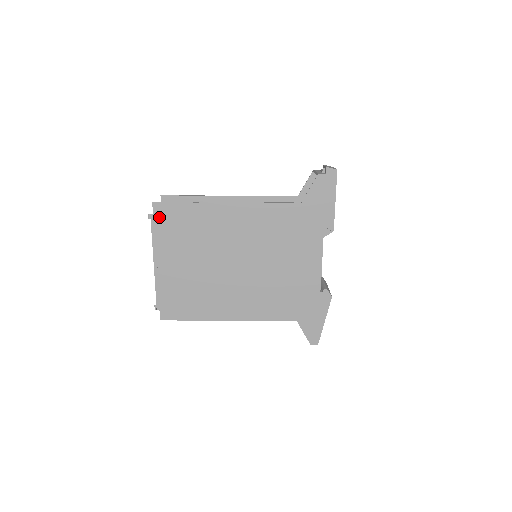
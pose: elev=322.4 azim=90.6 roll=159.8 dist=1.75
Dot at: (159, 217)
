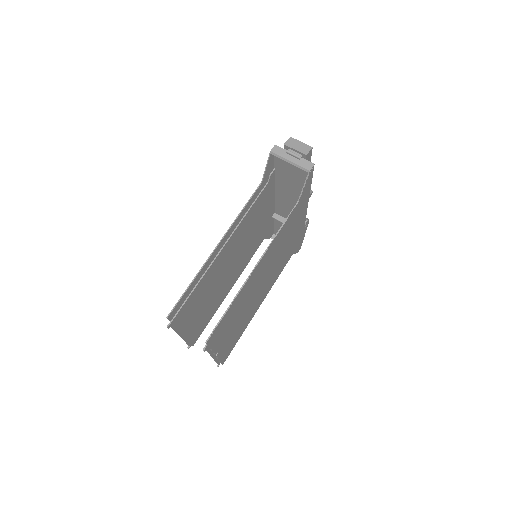
Dot at: (212, 340)
